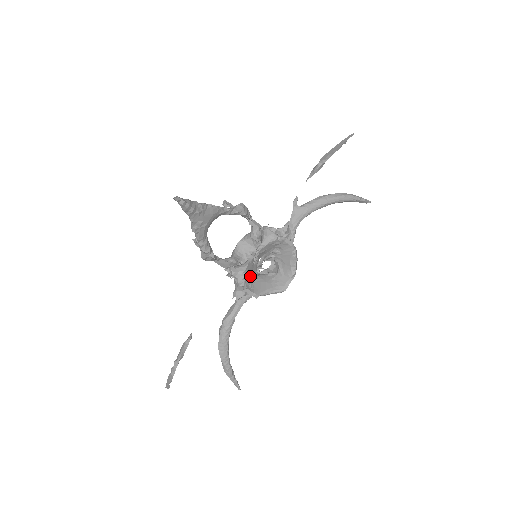
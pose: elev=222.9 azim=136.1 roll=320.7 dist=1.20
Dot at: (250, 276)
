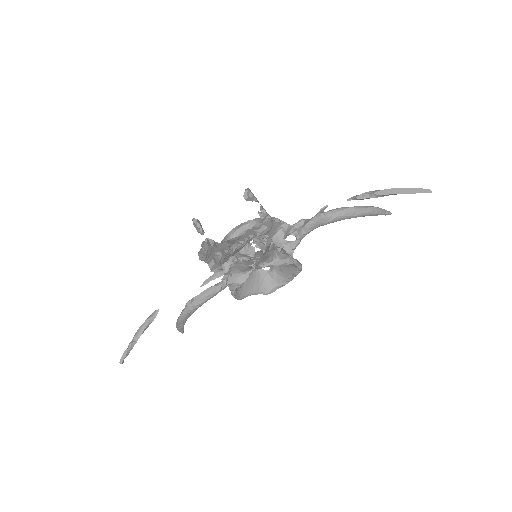
Dot at: occluded
